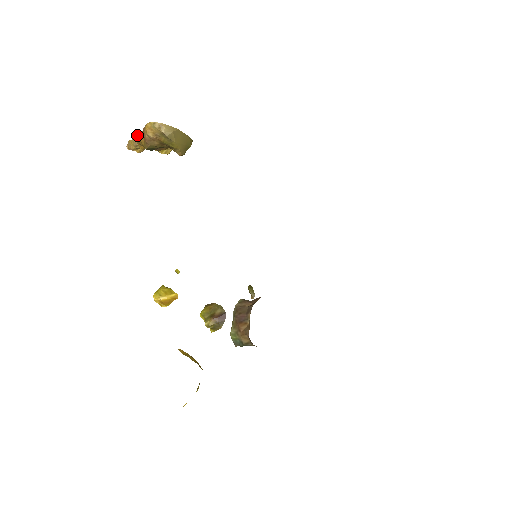
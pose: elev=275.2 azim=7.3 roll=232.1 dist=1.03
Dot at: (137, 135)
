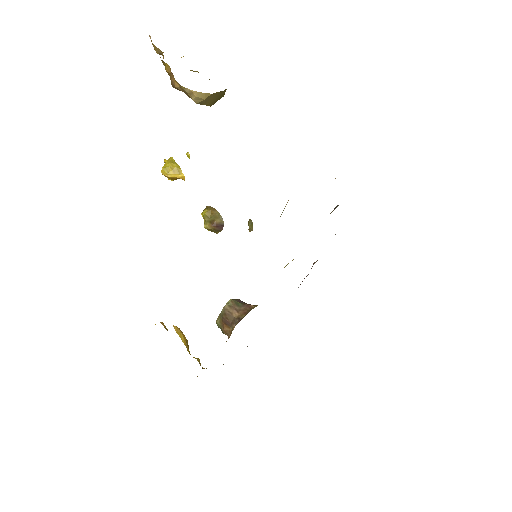
Dot at: (163, 62)
